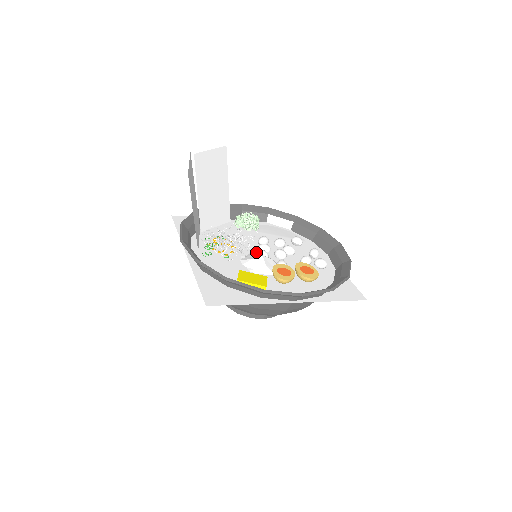
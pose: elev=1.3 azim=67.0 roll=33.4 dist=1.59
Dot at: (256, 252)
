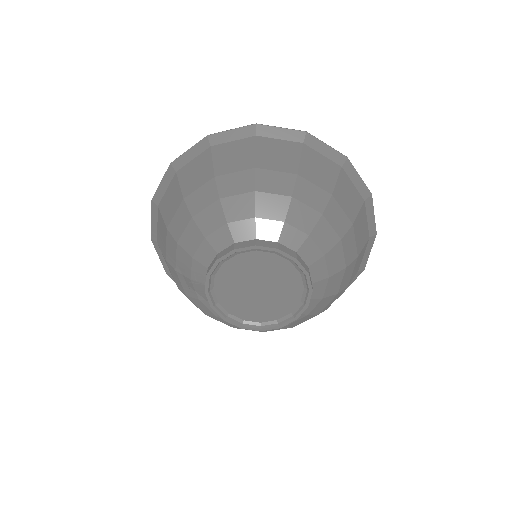
Dot at: occluded
